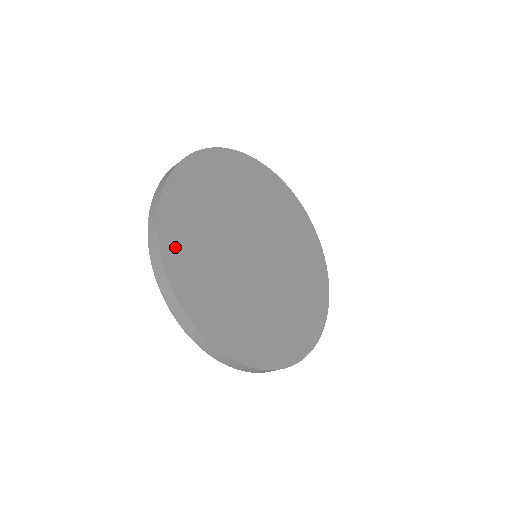
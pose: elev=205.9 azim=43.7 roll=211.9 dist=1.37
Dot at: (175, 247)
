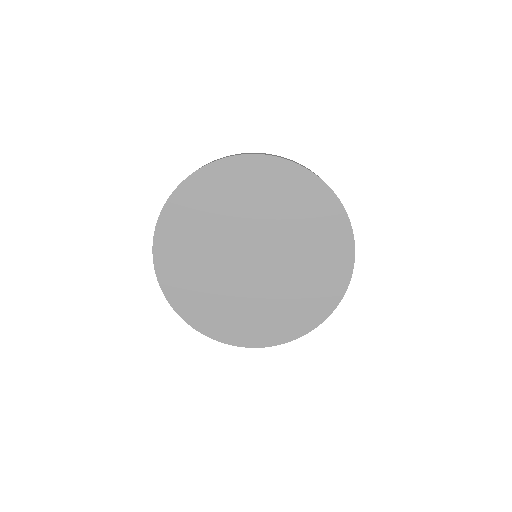
Dot at: (198, 317)
